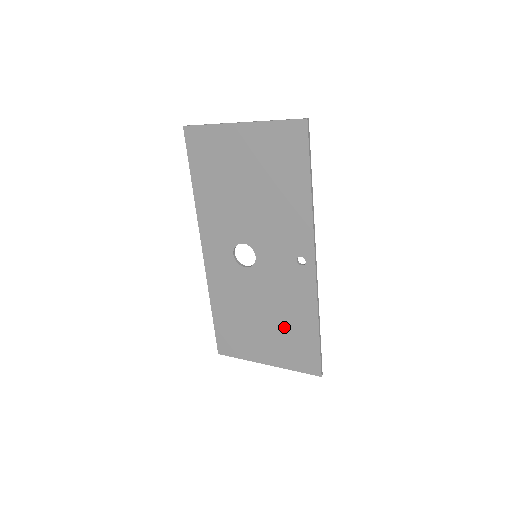
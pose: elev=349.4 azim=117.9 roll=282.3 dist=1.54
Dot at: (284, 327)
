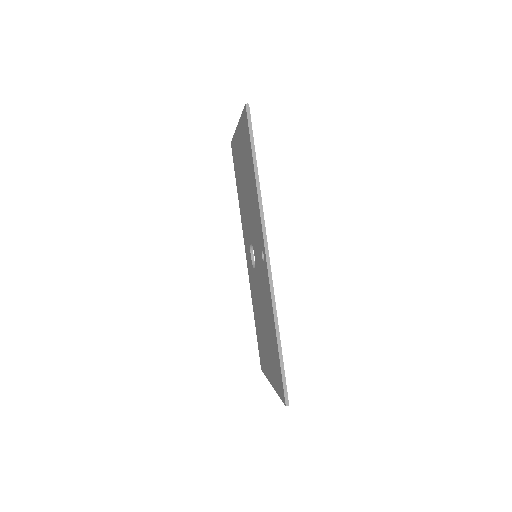
Dot at: (269, 337)
